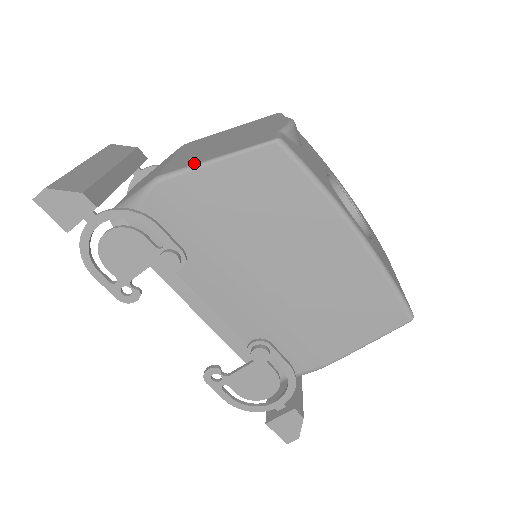
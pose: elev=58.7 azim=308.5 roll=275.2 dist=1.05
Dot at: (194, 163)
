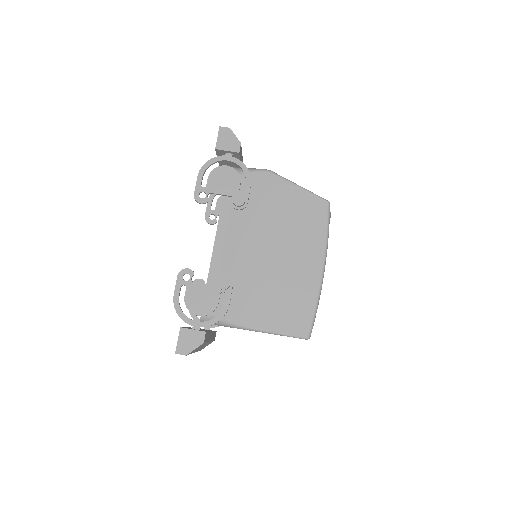
Dot at: (289, 180)
